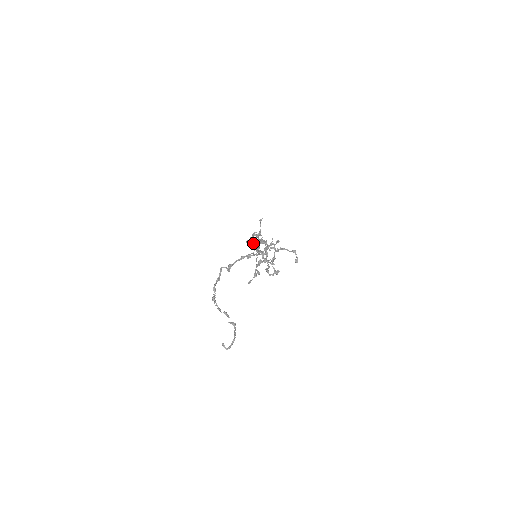
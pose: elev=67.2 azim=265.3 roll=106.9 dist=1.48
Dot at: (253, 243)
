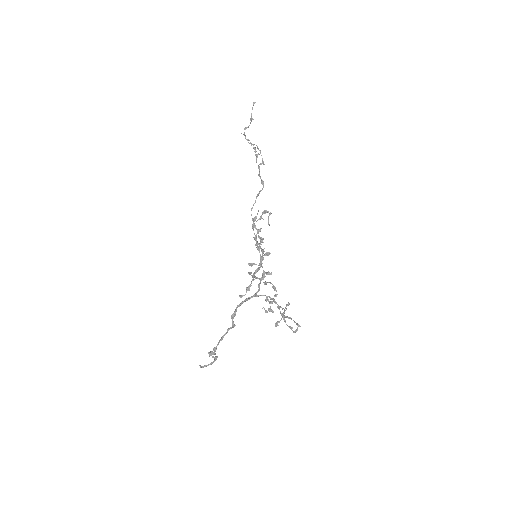
Dot at: occluded
